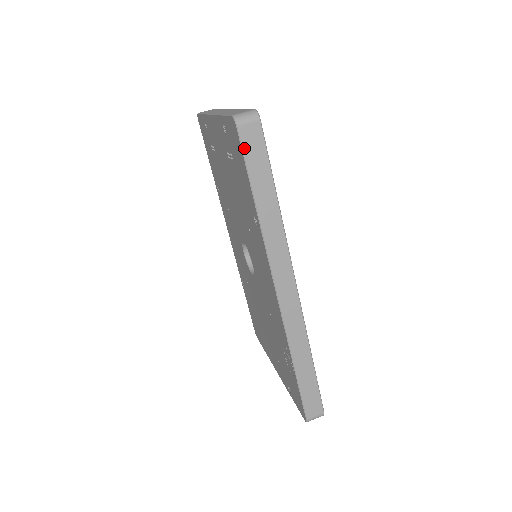
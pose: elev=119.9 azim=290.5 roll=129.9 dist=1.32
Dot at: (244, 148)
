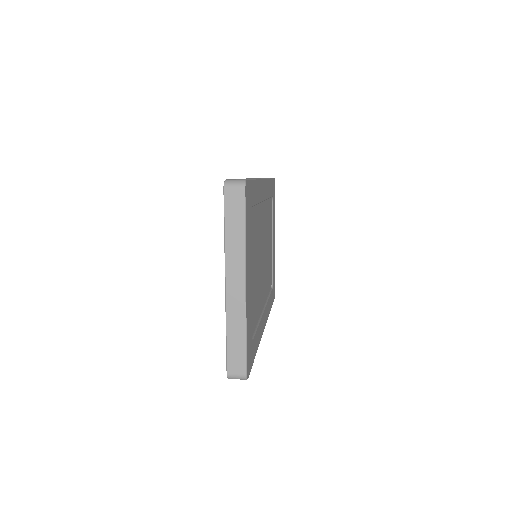
Dot at: occluded
